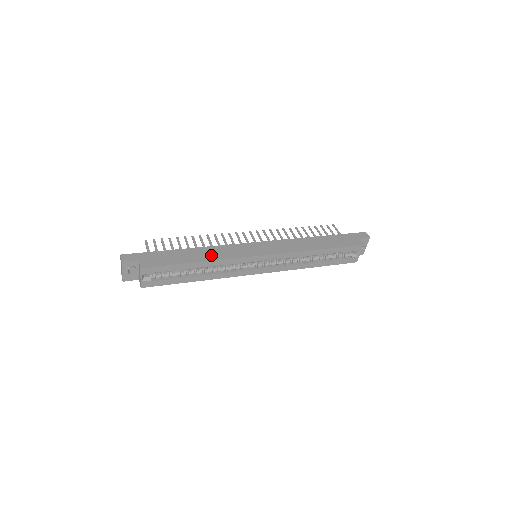
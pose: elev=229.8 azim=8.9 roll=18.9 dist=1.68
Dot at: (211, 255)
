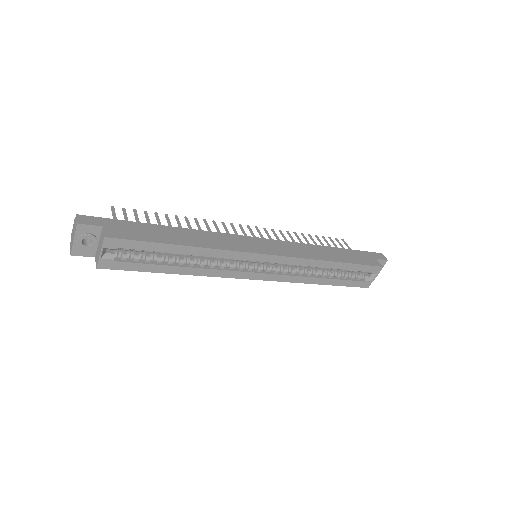
Dot at: (203, 241)
